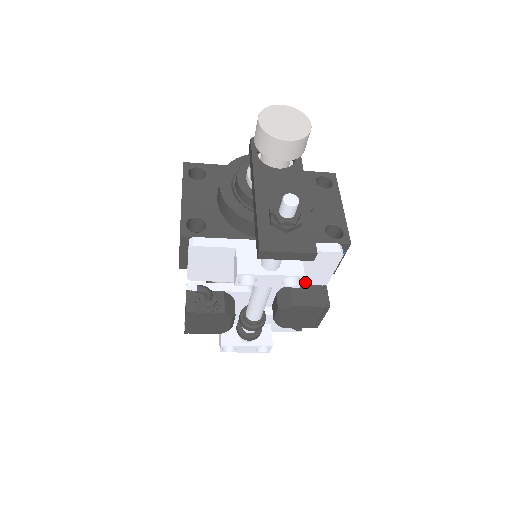
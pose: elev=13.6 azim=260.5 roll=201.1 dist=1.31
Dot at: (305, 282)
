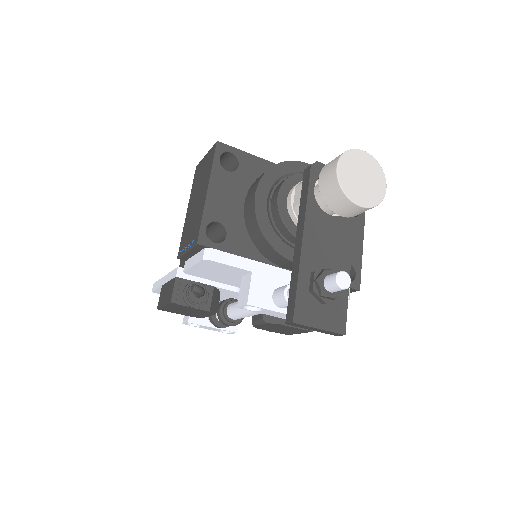
Dot at: occluded
